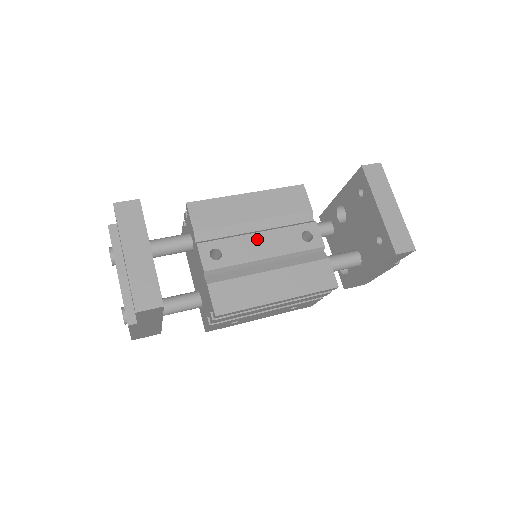
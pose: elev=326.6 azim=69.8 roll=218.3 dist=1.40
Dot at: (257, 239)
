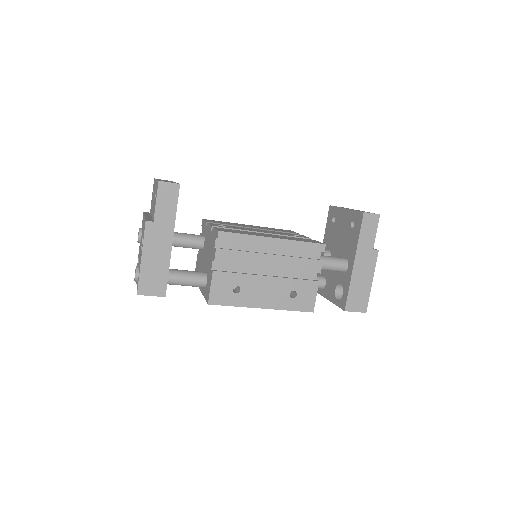
Dot at: (255, 229)
